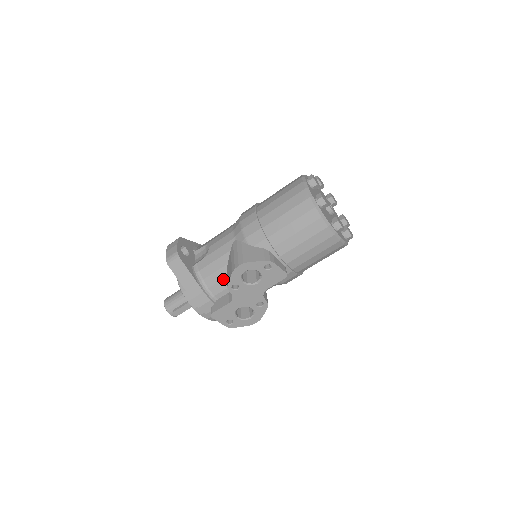
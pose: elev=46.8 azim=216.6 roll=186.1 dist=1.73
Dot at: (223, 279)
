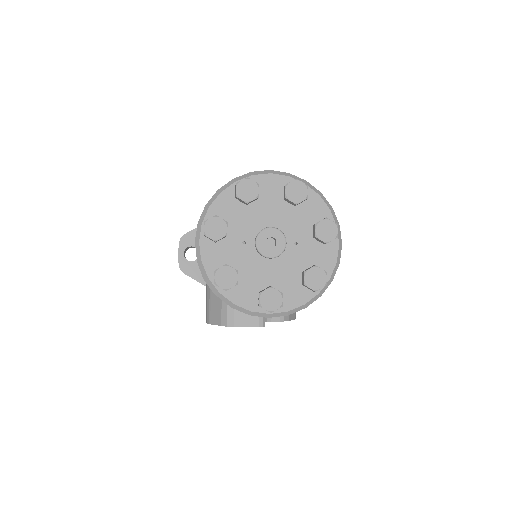
Dot at: occluded
